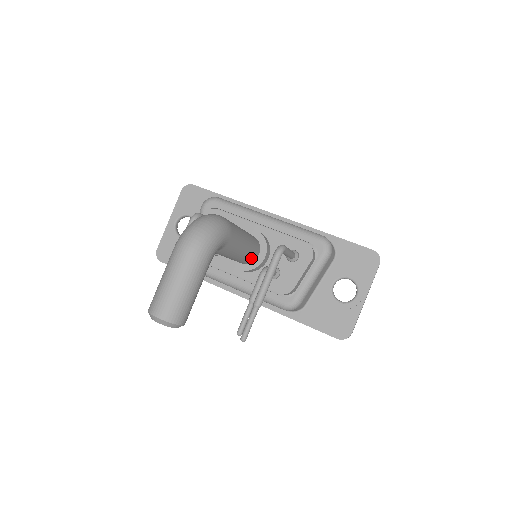
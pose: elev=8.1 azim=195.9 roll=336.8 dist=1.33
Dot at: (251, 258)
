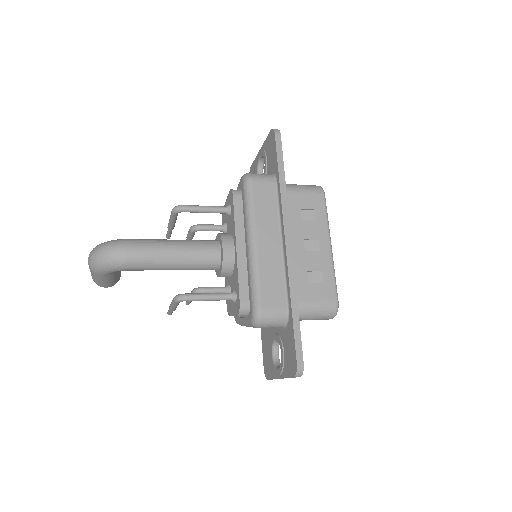
Dot at: occluded
